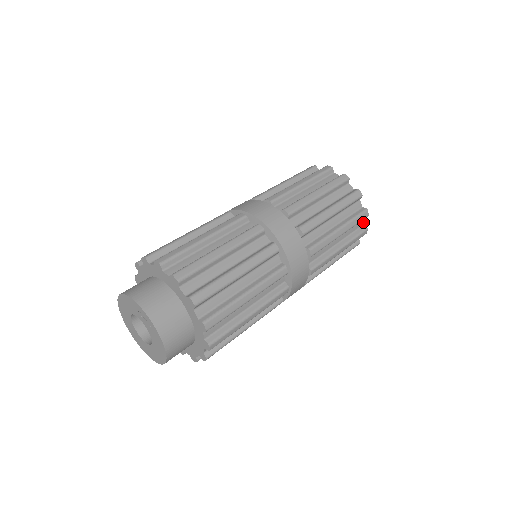
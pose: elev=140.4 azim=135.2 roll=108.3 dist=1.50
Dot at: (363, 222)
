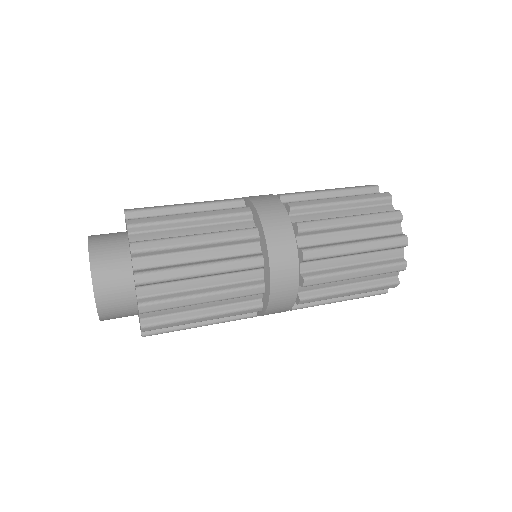
Dot at: (402, 253)
